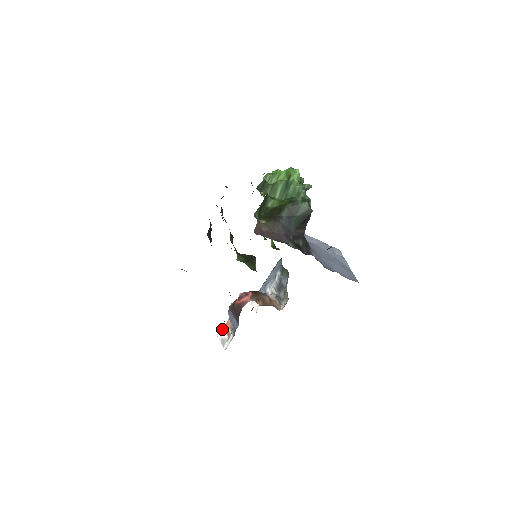
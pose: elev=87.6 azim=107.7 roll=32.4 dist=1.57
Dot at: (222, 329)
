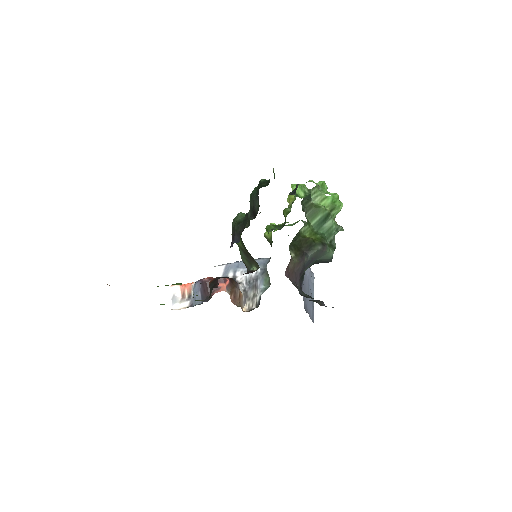
Dot at: (179, 286)
